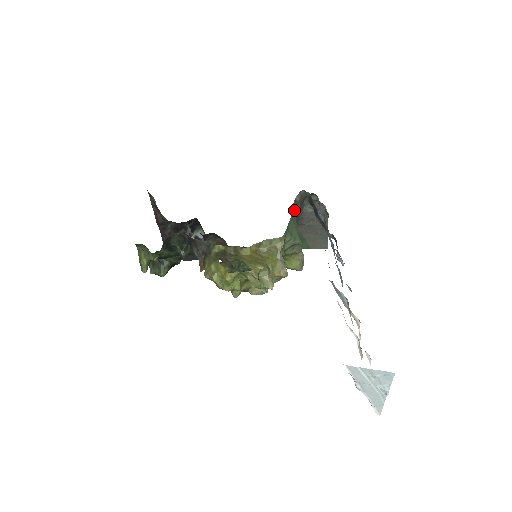
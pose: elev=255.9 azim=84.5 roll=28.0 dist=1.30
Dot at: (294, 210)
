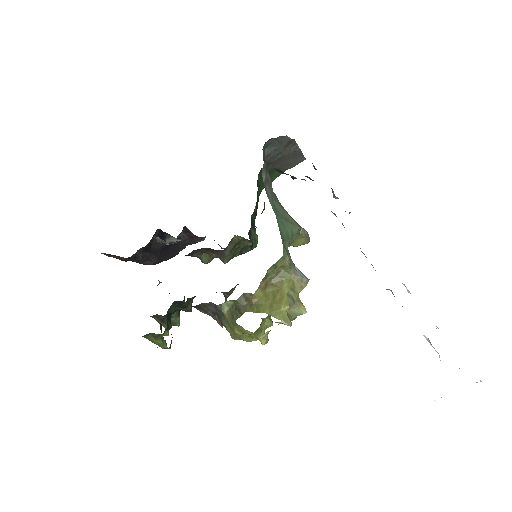
Dot at: (270, 196)
